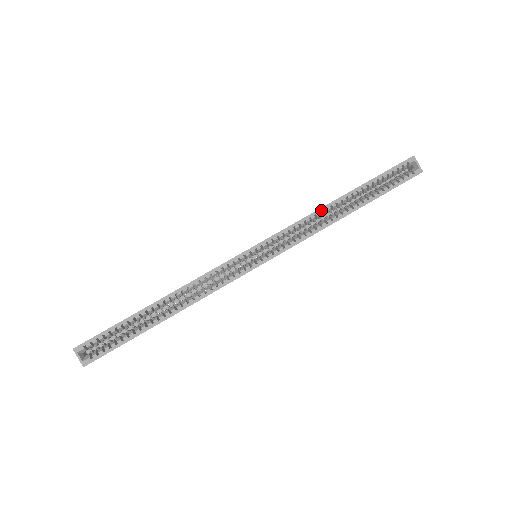
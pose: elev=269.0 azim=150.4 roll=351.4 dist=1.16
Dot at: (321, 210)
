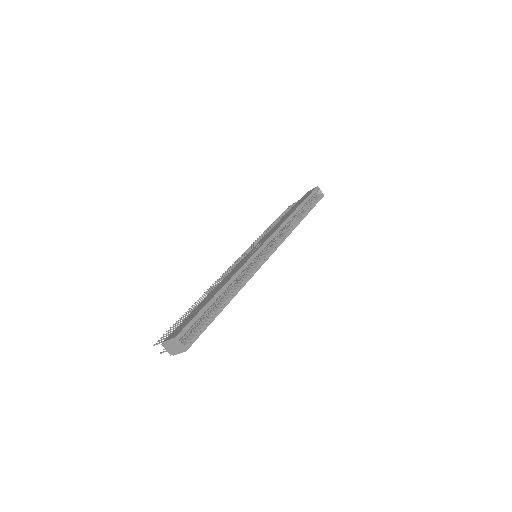
Dot at: (288, 220)
